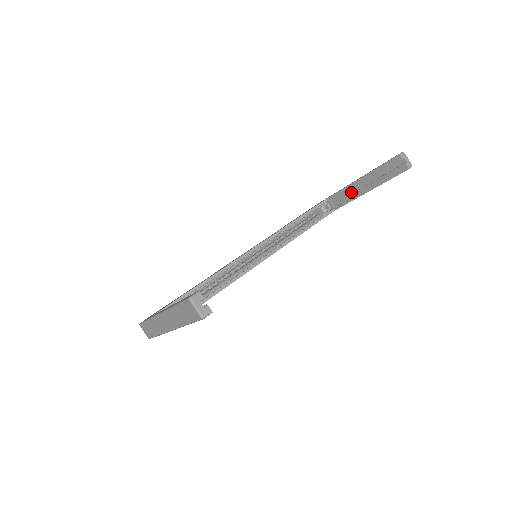
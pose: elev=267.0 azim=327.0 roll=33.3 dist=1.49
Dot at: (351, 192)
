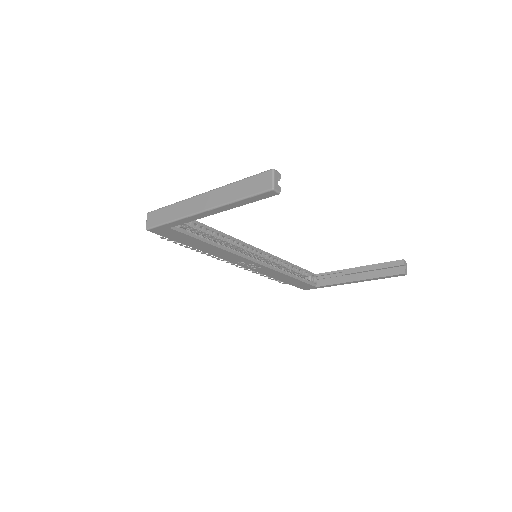
Dot at: (341, 277)
